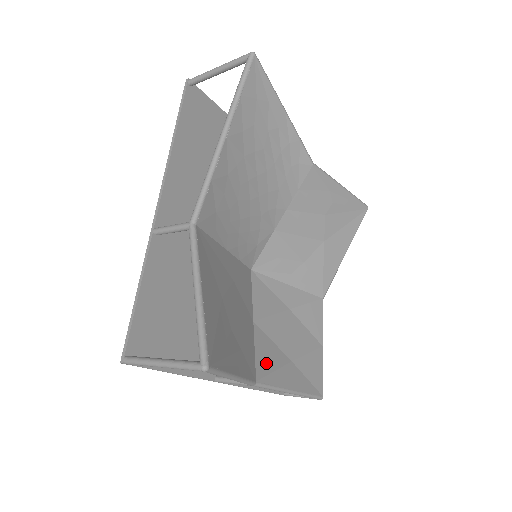
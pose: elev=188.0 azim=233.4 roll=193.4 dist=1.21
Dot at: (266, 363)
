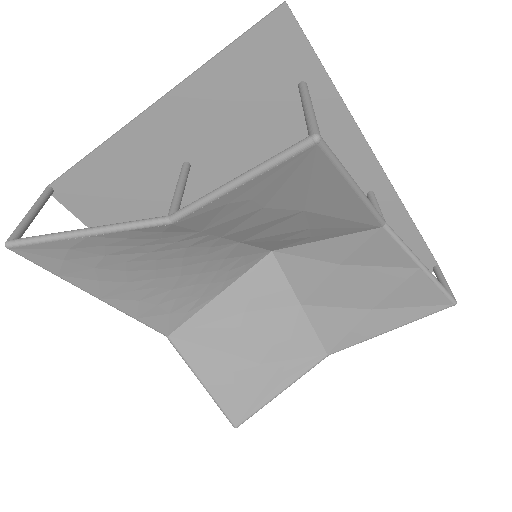
Dot at: (334, 332)
